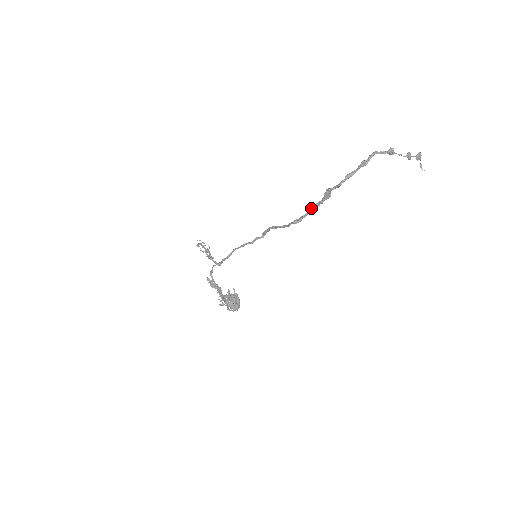
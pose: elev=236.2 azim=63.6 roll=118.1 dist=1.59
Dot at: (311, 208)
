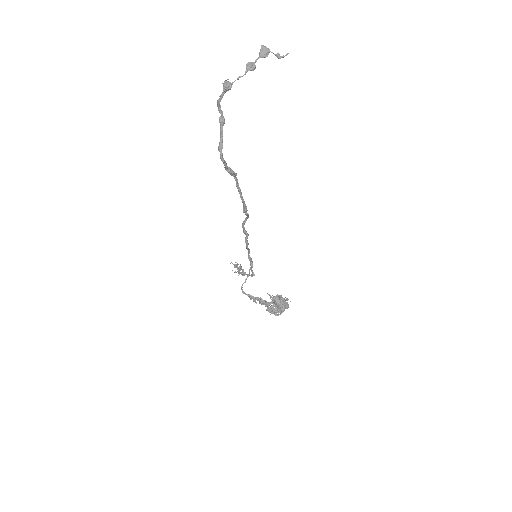
Dot at: (238, 191)
